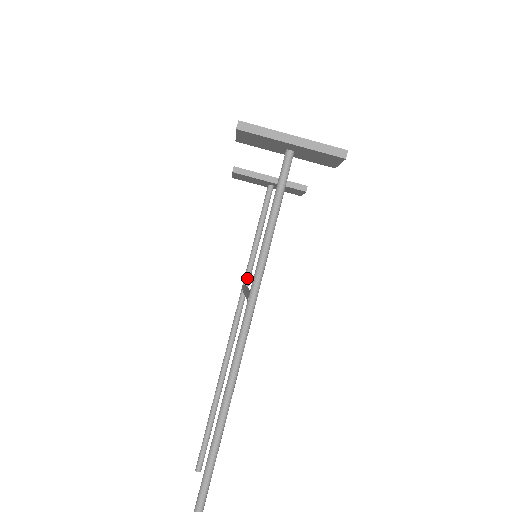
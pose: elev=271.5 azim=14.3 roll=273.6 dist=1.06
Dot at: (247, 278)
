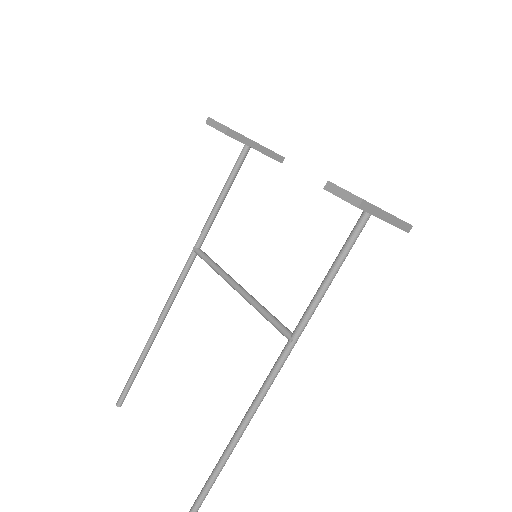
Dot at: (202, 241)
